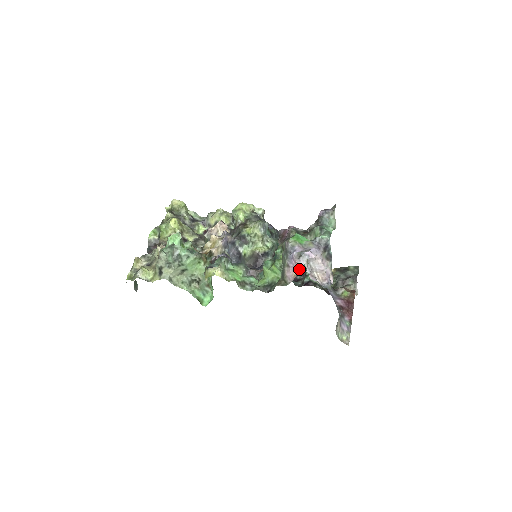
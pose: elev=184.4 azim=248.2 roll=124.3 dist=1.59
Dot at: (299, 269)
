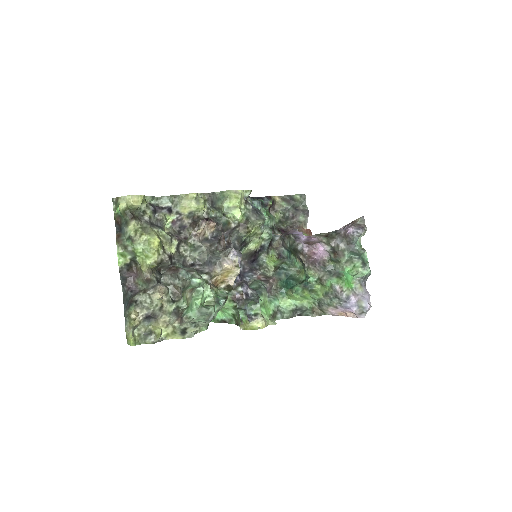
Dot at: occluded
